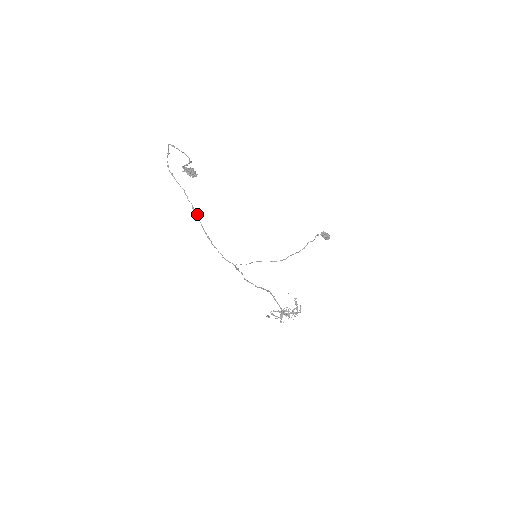
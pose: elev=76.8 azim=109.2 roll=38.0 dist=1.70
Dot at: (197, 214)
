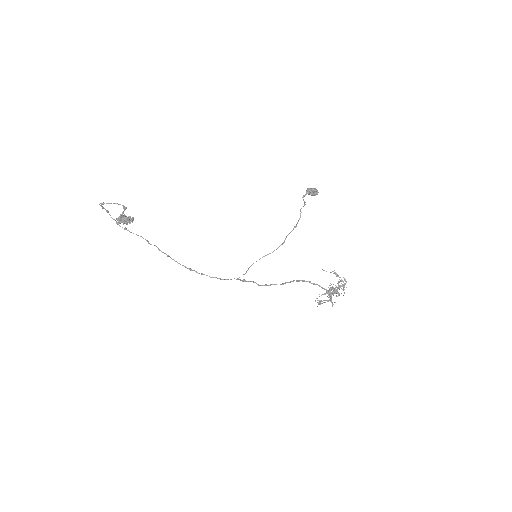
Dot at: (165, 253)
